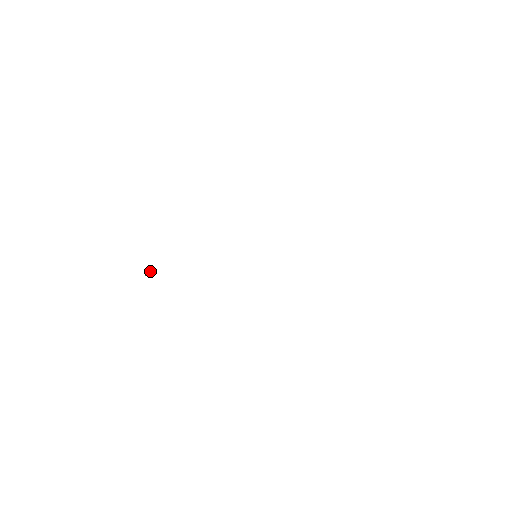
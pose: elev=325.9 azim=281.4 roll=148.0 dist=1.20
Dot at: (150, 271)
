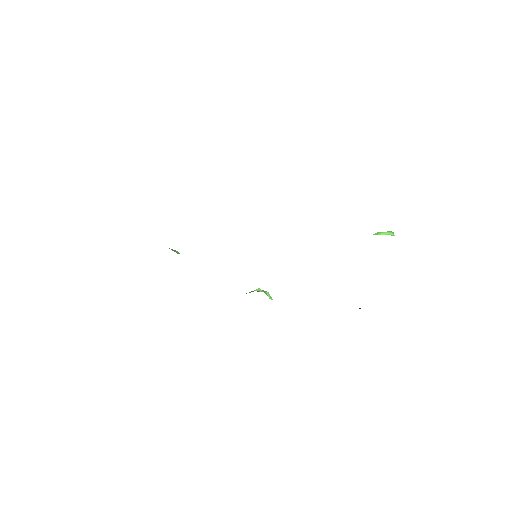
Dot at: occluded
